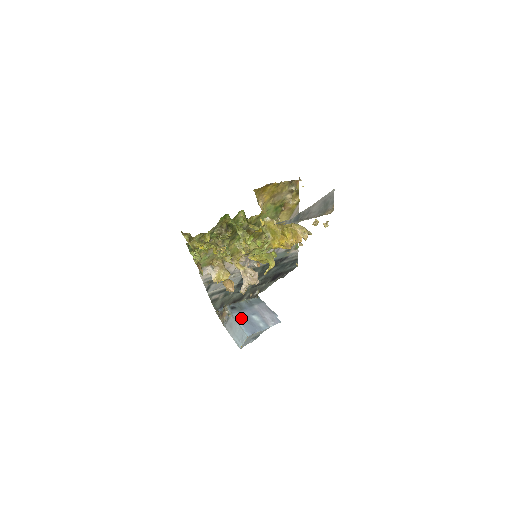
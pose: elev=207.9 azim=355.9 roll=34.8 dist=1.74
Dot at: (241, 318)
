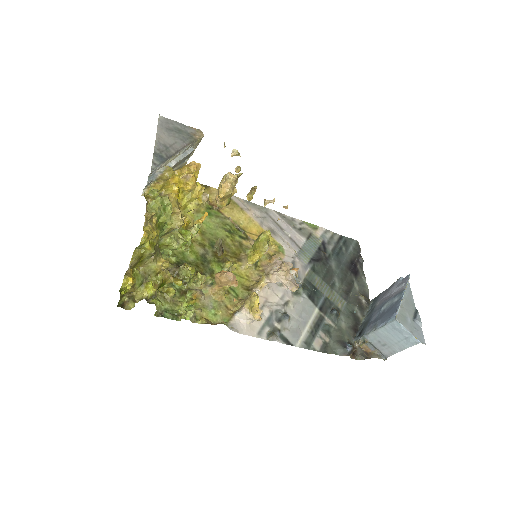
Dot at: (373, 324)
